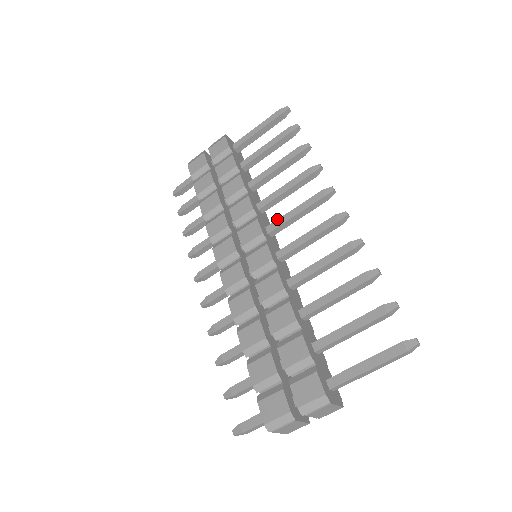
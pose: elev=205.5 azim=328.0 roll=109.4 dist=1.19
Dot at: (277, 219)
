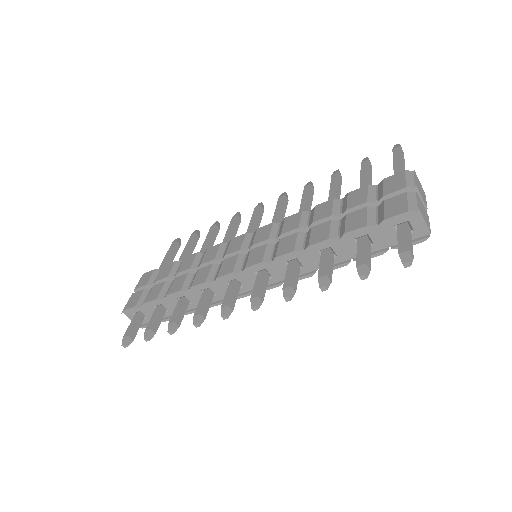
Dot at: occluded
